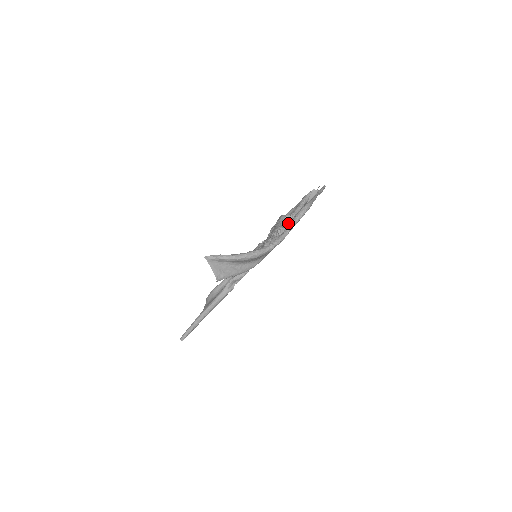
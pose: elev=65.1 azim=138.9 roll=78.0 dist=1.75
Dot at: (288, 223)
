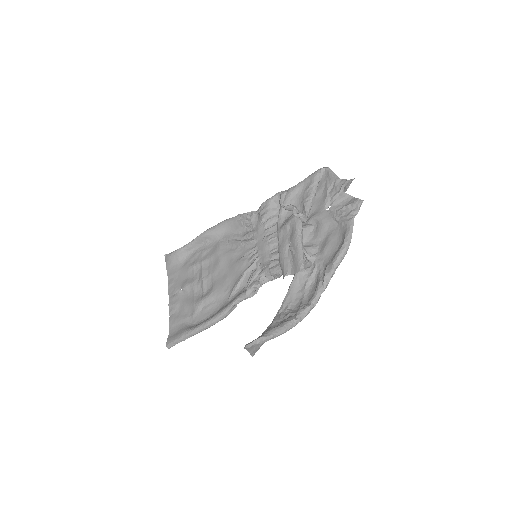
Dot at: (307, 234)
